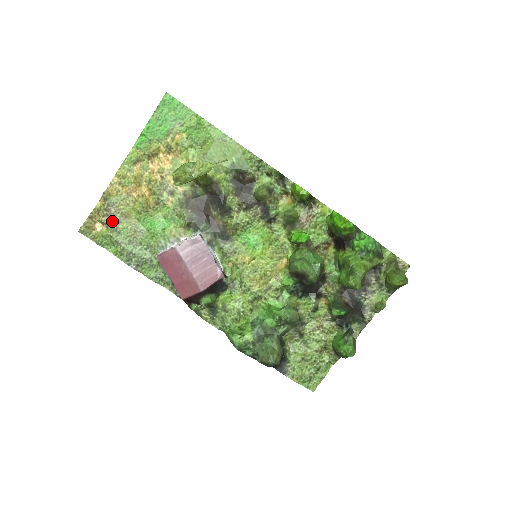
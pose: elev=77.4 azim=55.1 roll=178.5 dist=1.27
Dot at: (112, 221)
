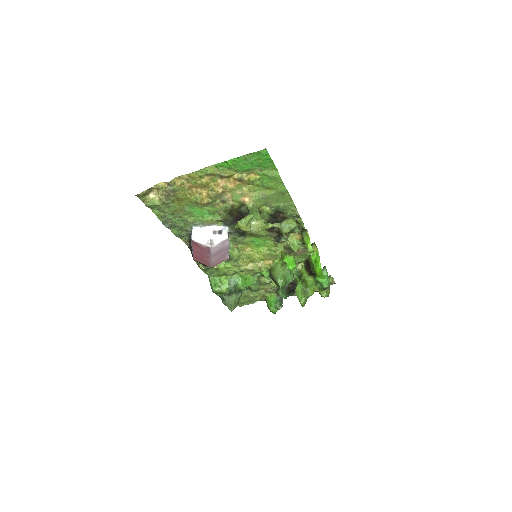
Dot at: (167, 200)
